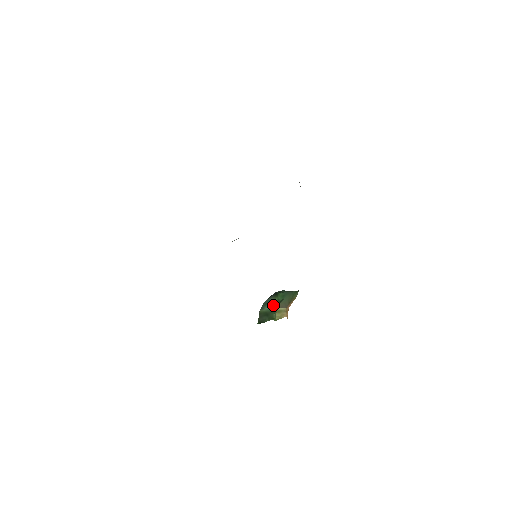
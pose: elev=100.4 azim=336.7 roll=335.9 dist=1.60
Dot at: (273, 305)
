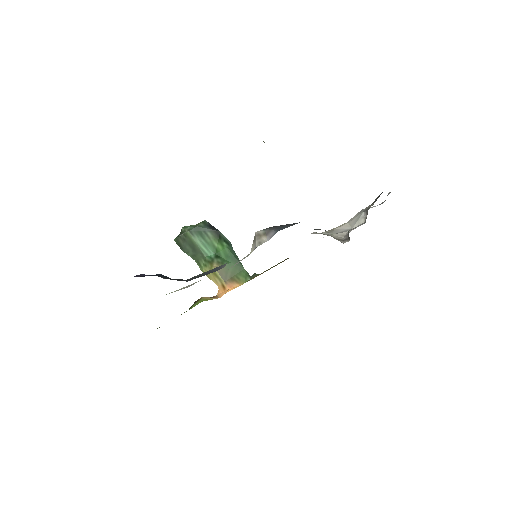
Dot at: (209, 249)
